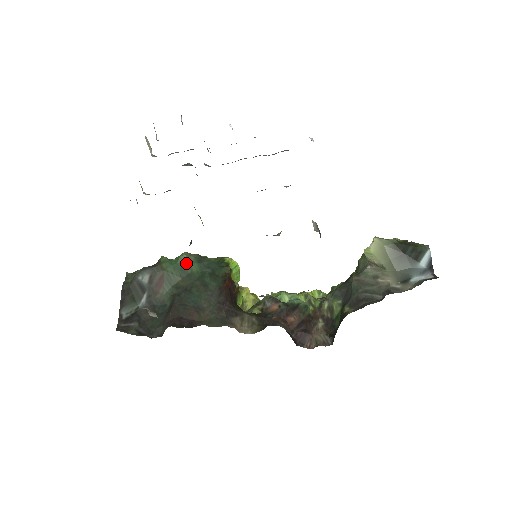
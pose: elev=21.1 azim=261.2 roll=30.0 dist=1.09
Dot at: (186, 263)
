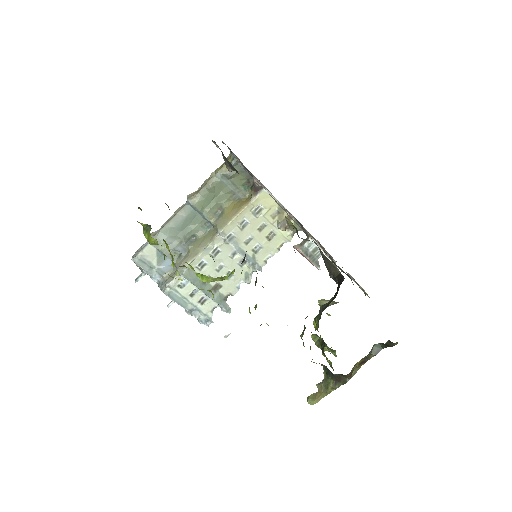
Dot at: occluded
